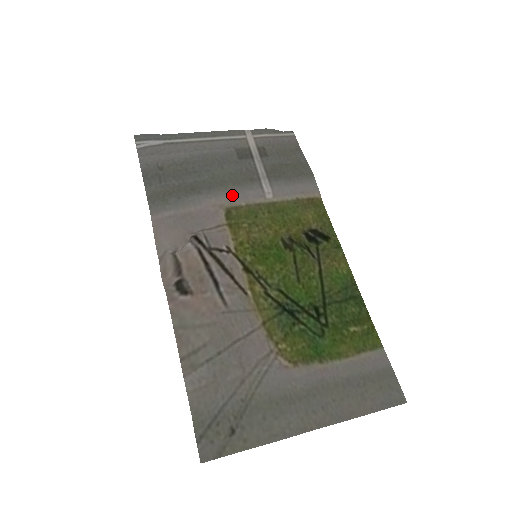
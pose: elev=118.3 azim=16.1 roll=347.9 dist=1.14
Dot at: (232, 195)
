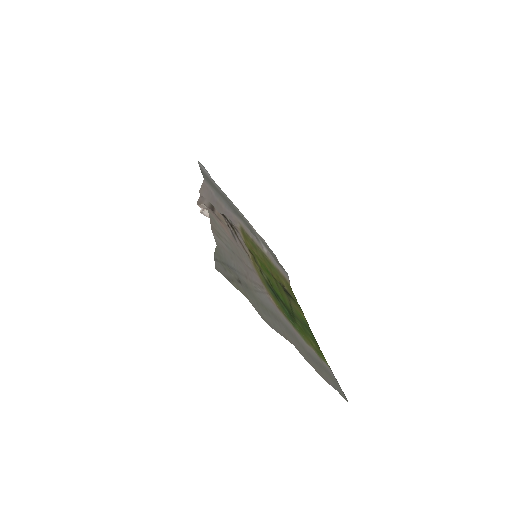
Dot at: (246, 227)
